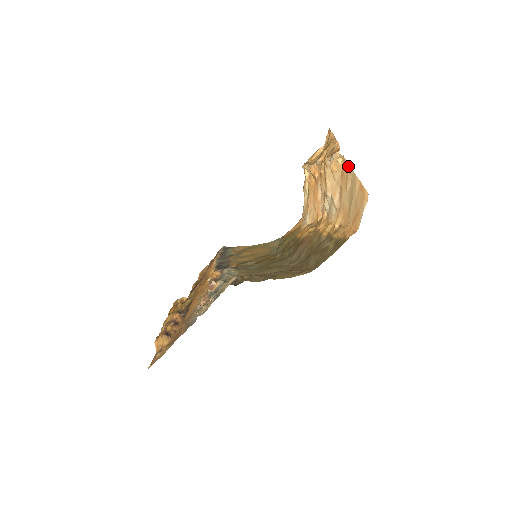
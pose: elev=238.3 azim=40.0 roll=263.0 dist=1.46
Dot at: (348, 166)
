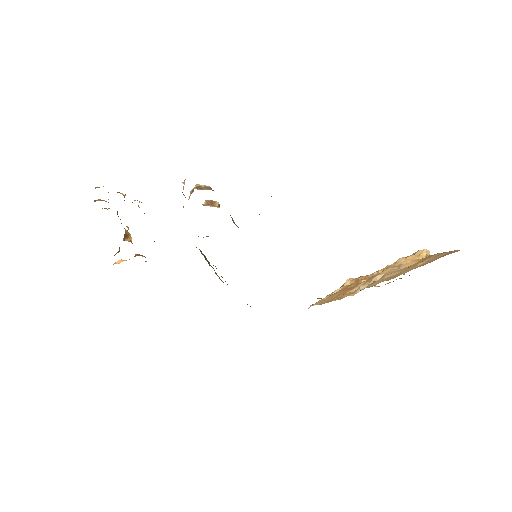
Dot at: (435, 254)
